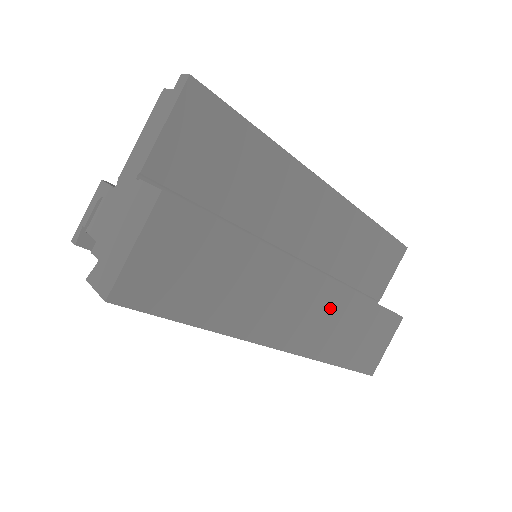
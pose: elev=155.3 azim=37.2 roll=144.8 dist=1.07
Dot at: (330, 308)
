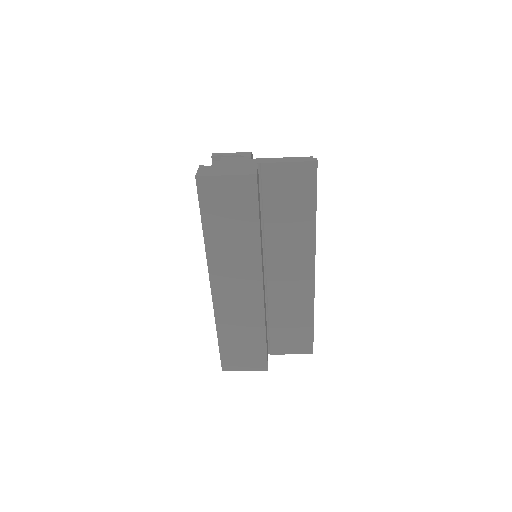
Dot at: (248, 308)
